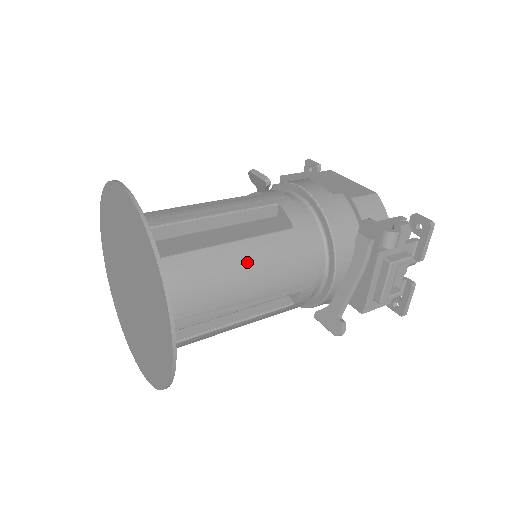
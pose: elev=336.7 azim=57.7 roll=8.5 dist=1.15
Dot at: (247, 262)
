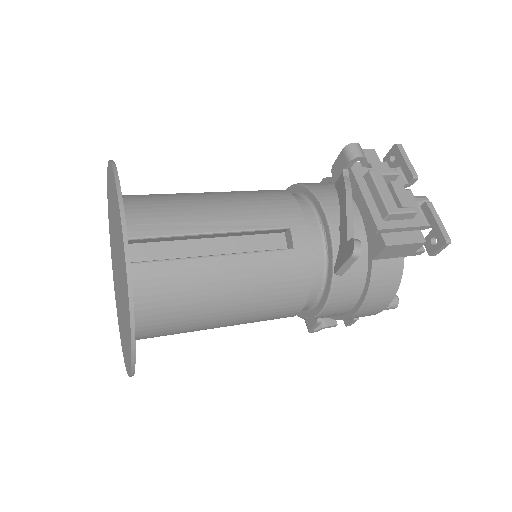
Dot at: (214, 197)
